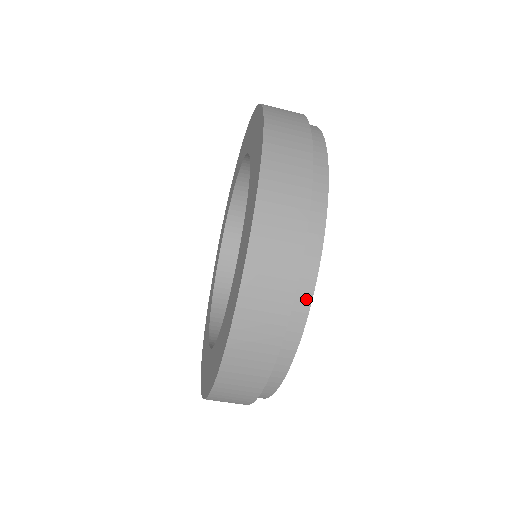
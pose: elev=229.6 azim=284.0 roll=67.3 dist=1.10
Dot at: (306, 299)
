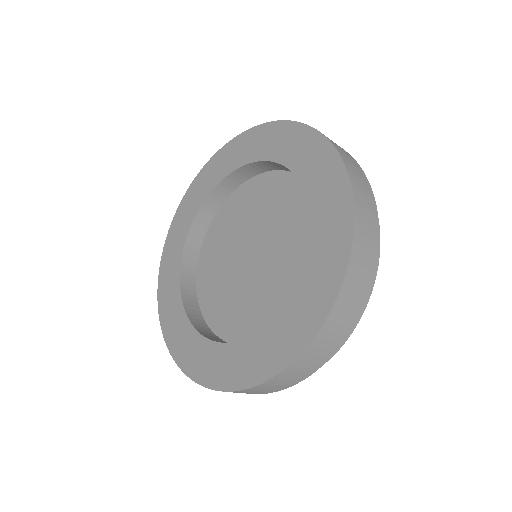
Dot at: occluded
